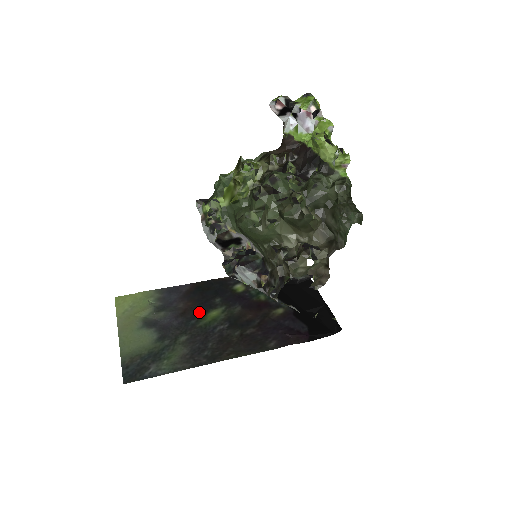
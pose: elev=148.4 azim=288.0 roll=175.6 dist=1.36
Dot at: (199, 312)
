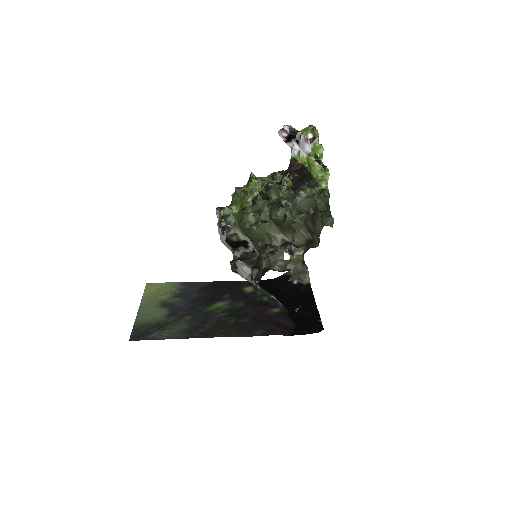
Dot at: (208, 302)
